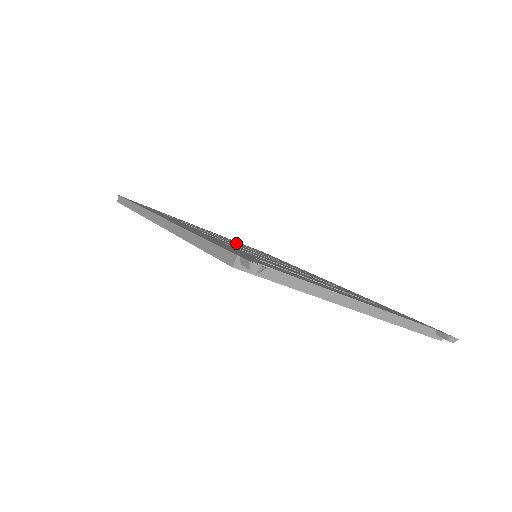
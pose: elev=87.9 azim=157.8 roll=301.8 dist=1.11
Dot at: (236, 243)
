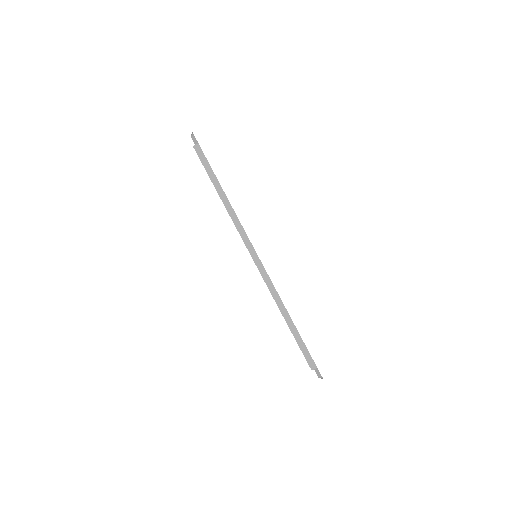
Dot at: occluded
